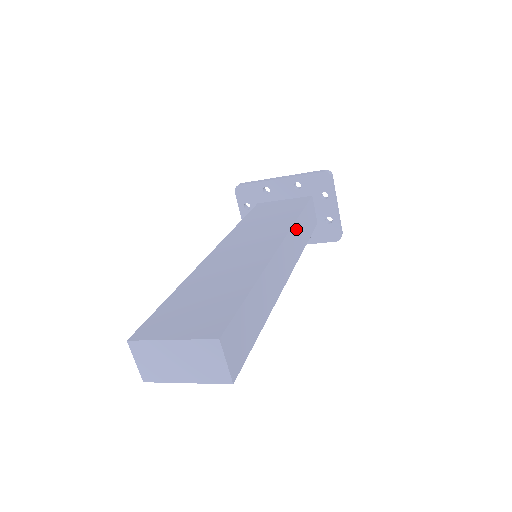
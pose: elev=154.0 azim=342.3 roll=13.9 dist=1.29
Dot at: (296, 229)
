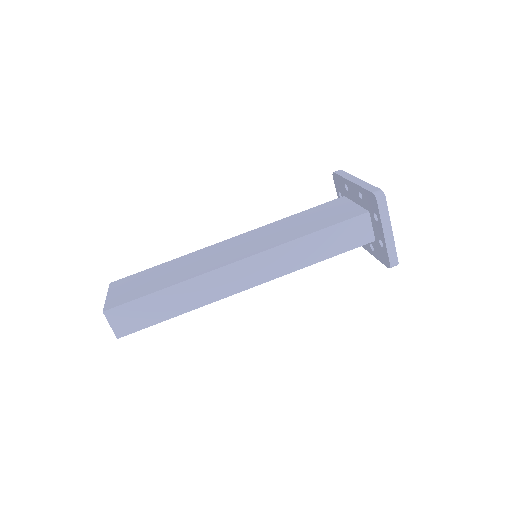
Dot at: (292, 247)
